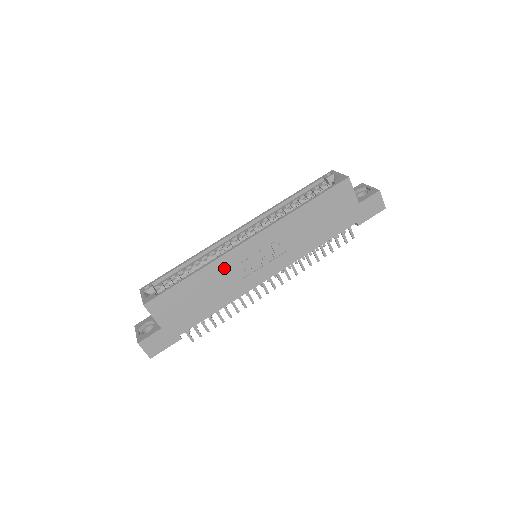
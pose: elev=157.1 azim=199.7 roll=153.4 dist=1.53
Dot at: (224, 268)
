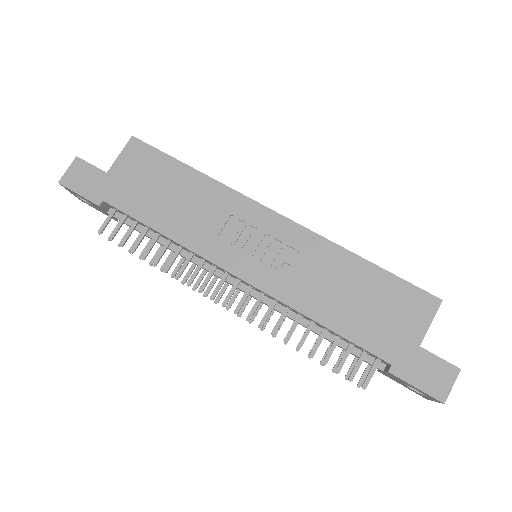
Dot at: (222, 204)
